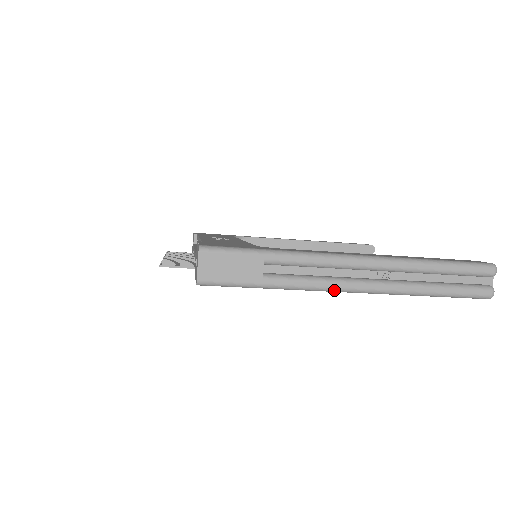
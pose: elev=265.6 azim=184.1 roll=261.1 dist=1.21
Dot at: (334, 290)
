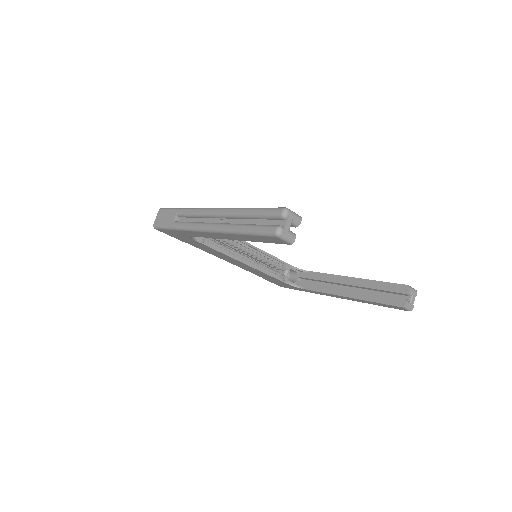
Dot at: (197, 229)
